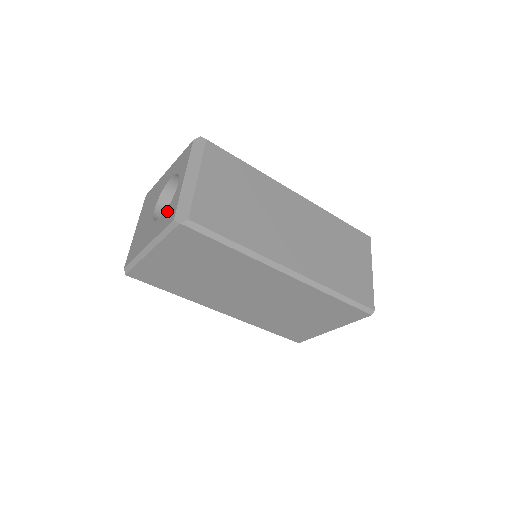
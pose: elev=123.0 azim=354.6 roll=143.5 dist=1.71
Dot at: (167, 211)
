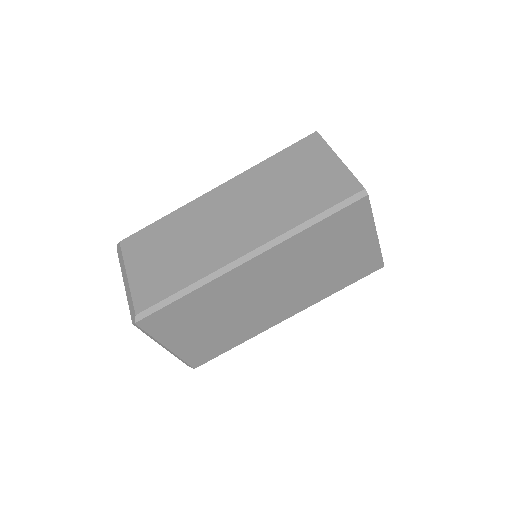
Dot at: occluded
